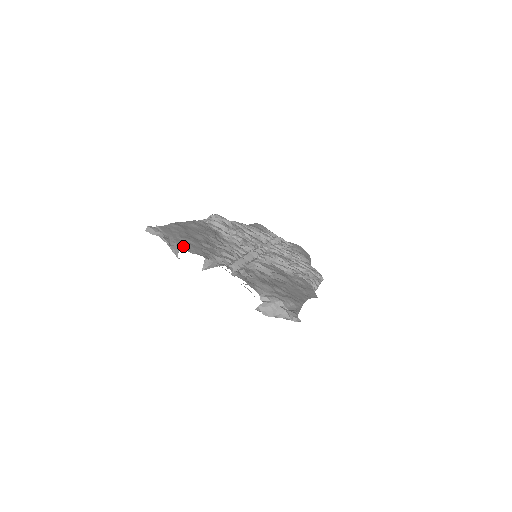
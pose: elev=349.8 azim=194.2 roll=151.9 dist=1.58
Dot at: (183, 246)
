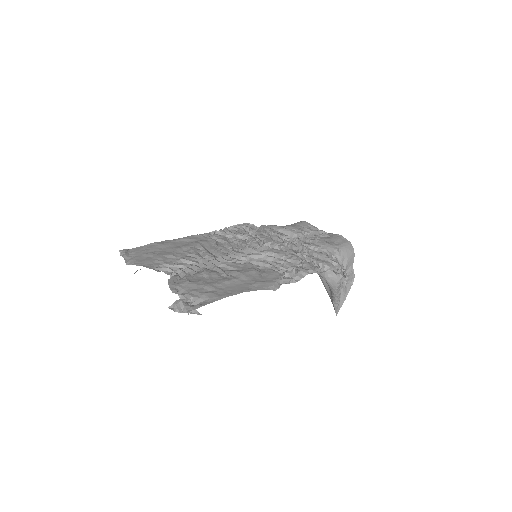
Dot at: (136, 261)
